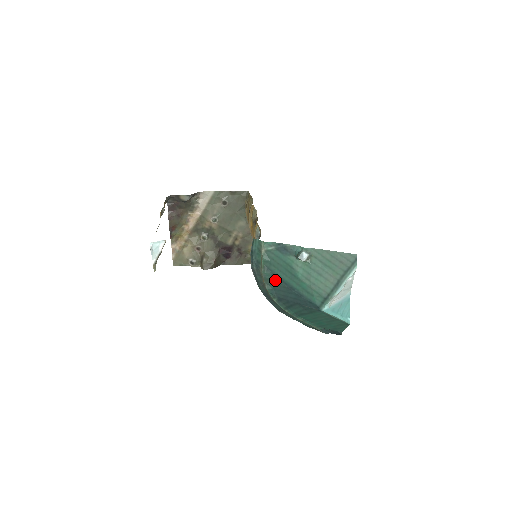
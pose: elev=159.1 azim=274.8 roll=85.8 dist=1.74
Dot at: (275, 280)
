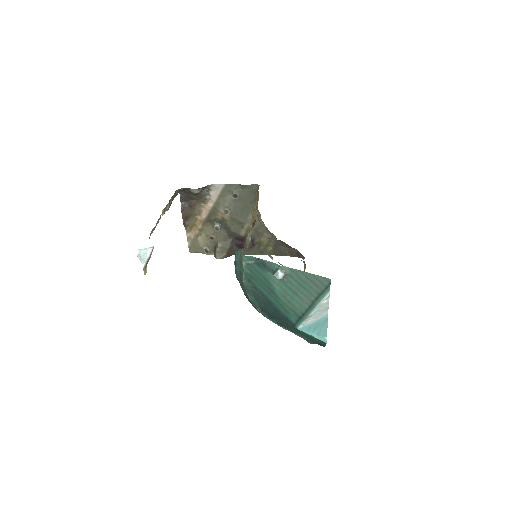
Dot at: (256, 292)
